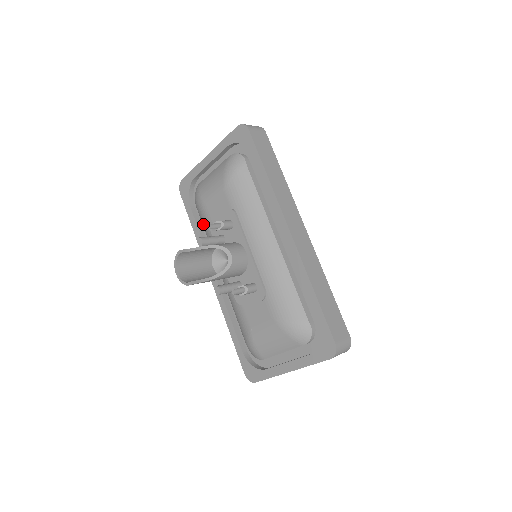
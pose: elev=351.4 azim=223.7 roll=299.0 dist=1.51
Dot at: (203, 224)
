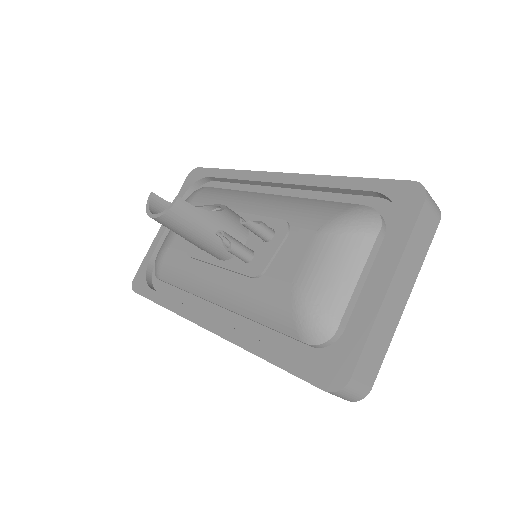
Dot at: (173, 272)
